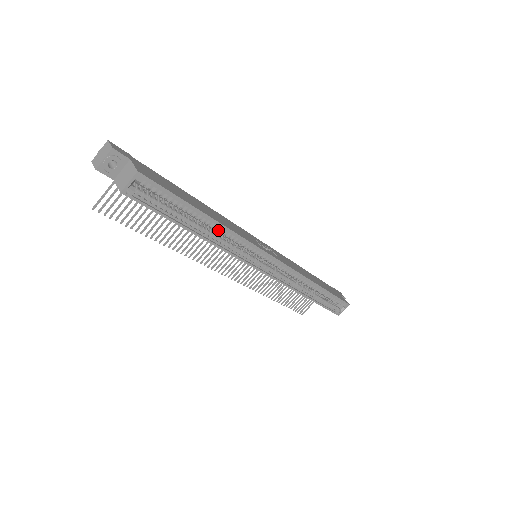
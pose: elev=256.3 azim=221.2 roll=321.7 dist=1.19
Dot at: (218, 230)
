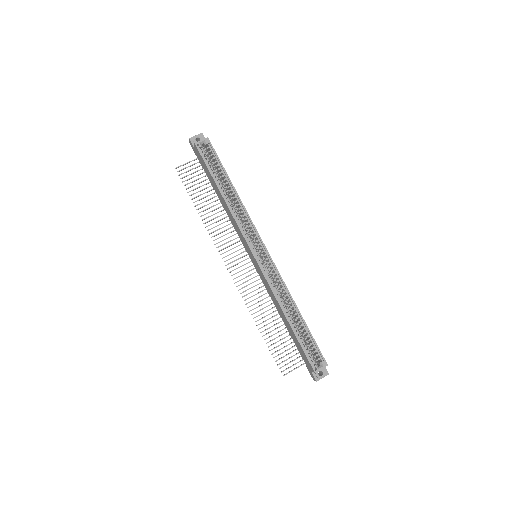
Dot at: (236, 205)
